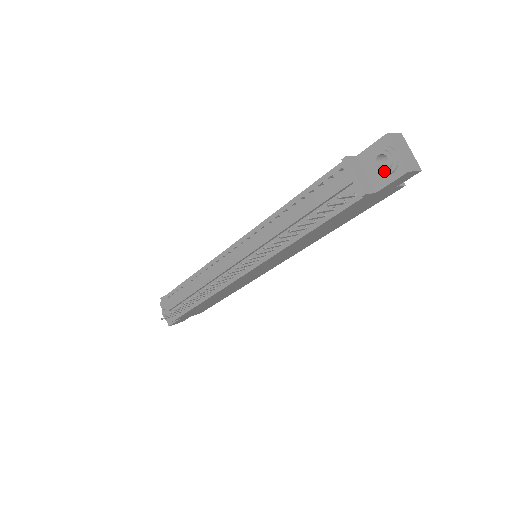
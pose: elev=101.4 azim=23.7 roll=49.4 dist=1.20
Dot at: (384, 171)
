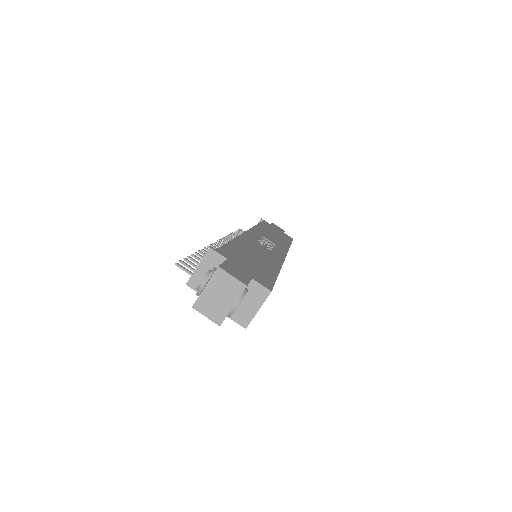
Dot at: occluded
